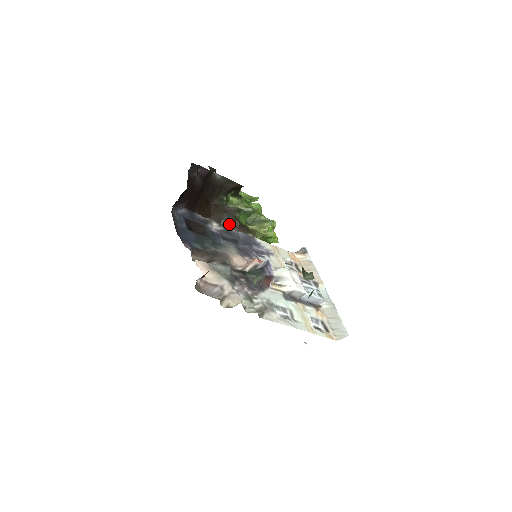
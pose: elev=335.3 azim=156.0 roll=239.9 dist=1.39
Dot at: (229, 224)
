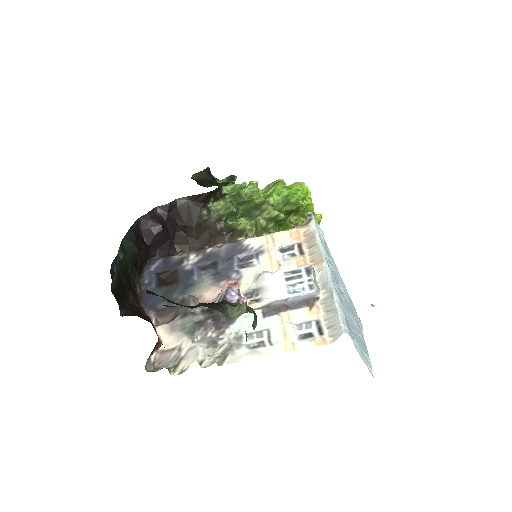
Dot at: (216, 239)
